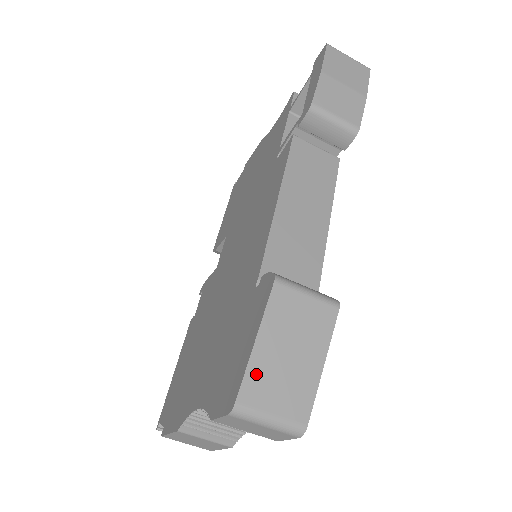
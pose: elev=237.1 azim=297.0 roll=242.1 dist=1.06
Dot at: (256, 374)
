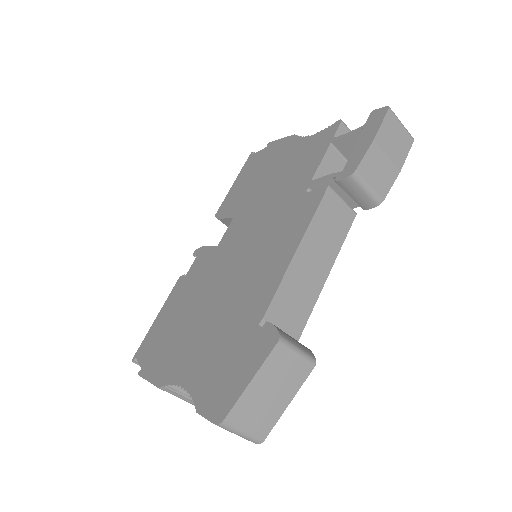
Dot at: (243, 404)
